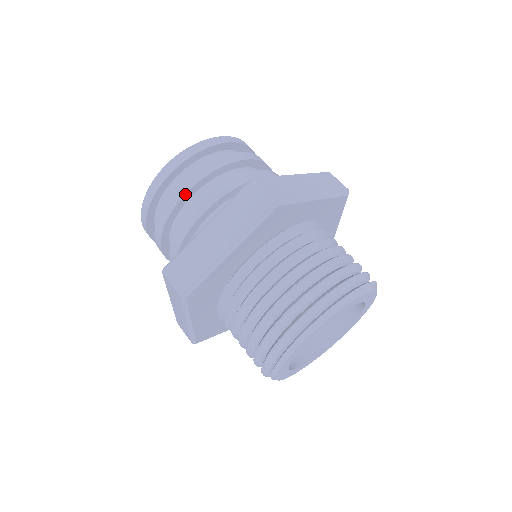
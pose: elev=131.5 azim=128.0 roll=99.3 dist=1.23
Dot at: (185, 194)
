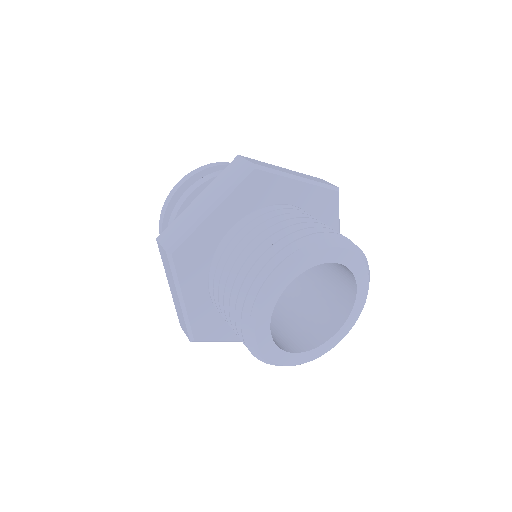
Dot at: (191, 194)
